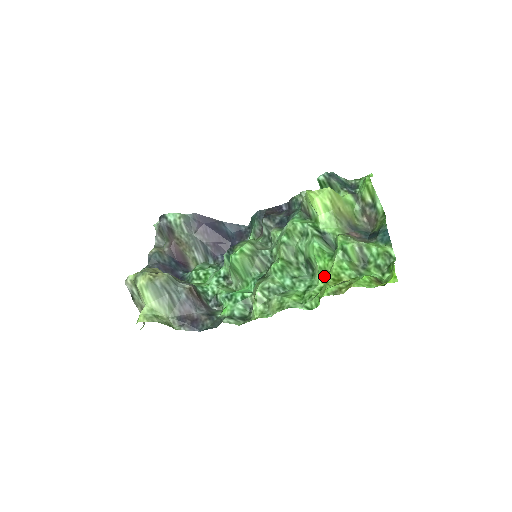
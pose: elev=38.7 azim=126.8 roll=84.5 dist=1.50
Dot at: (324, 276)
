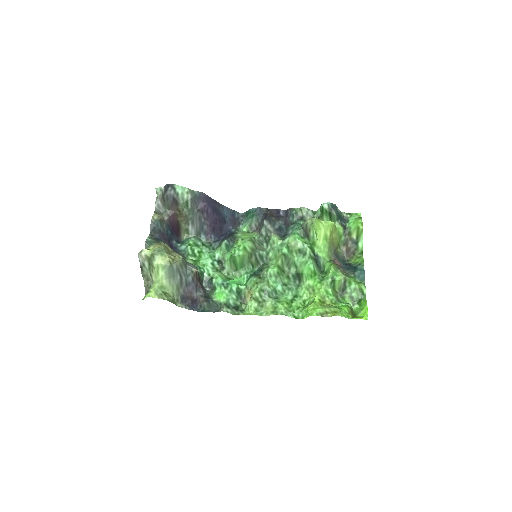
Dot at: (310, 292)
